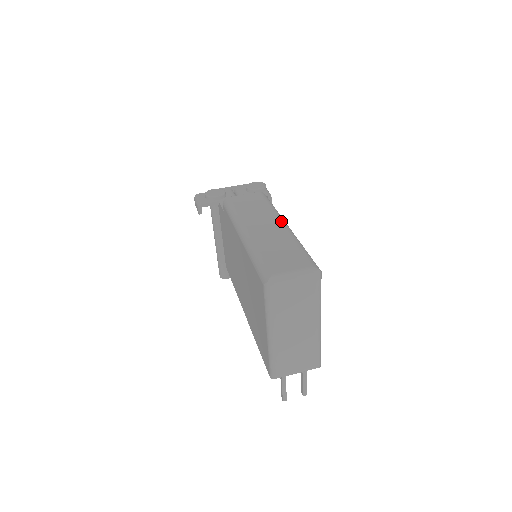
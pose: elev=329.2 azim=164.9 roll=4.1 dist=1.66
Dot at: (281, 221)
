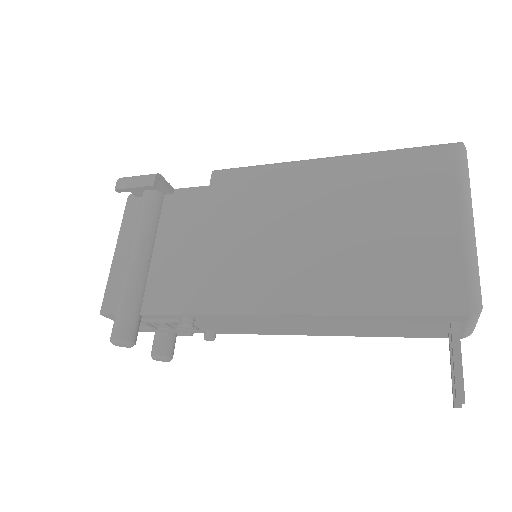
Dot at: occluded
